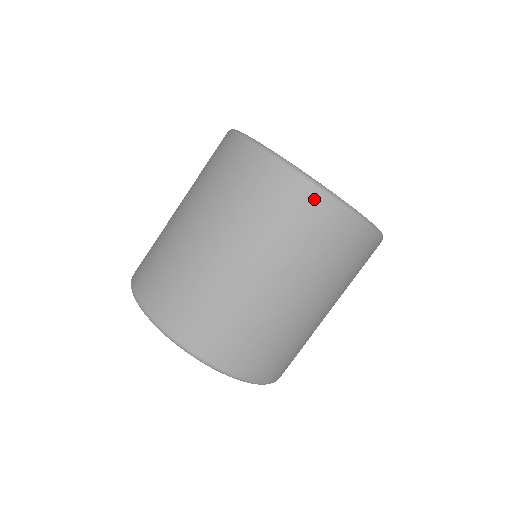
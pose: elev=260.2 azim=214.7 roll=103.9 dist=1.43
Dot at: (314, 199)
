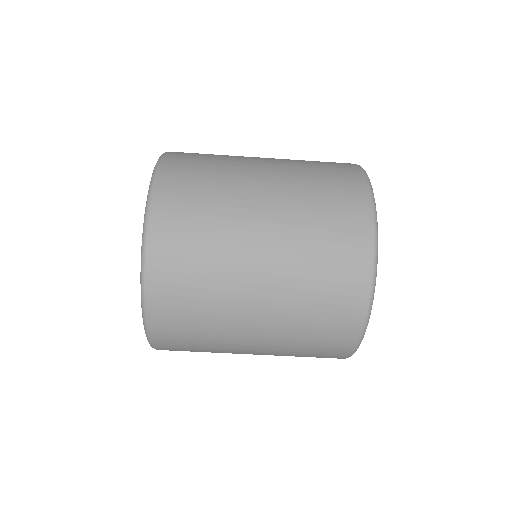
Dot at: occluded
